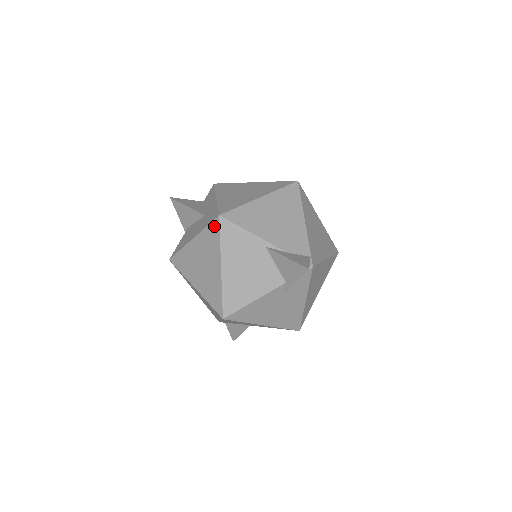
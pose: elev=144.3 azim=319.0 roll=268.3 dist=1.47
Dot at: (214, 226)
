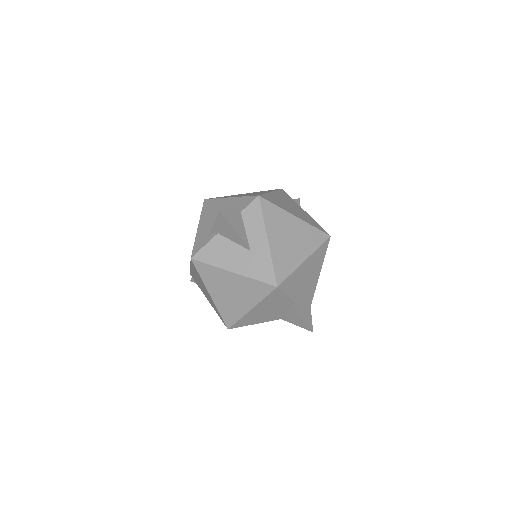
Dot at: (266, 287)
